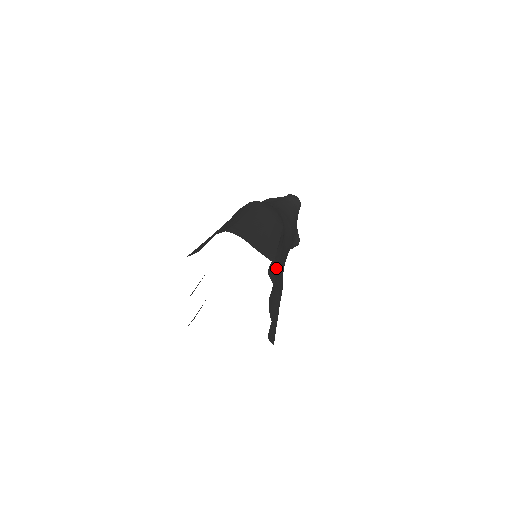
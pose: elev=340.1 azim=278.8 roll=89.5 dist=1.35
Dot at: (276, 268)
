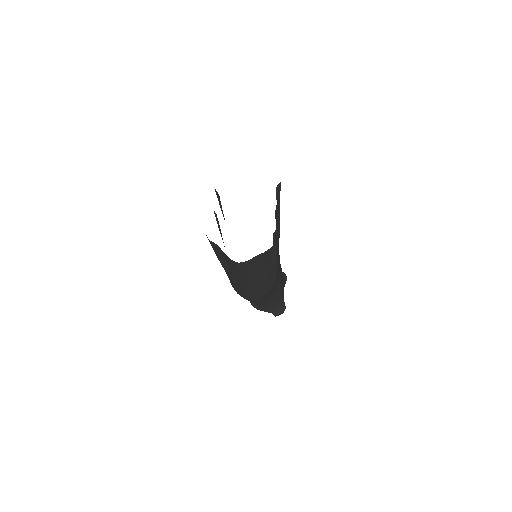
Dot at: (279, 211)
